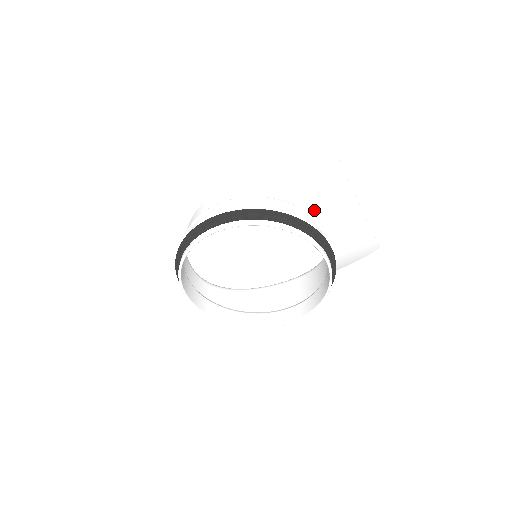
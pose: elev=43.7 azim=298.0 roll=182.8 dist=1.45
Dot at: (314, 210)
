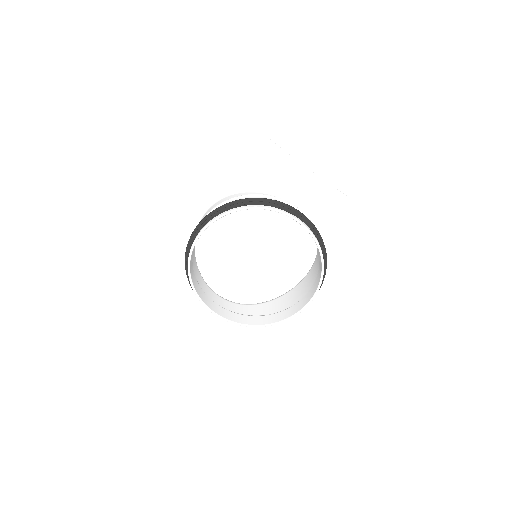
Dot at: (280, 194)
